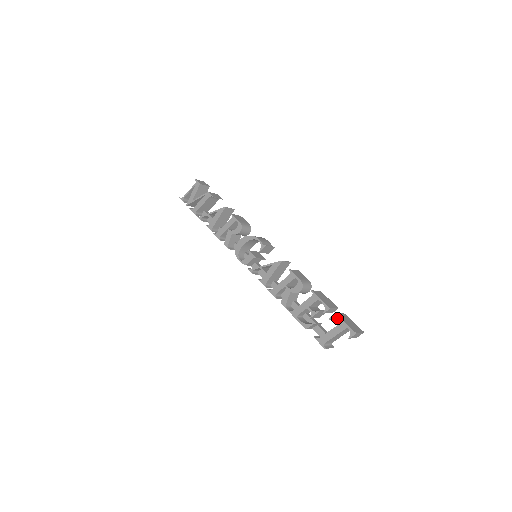
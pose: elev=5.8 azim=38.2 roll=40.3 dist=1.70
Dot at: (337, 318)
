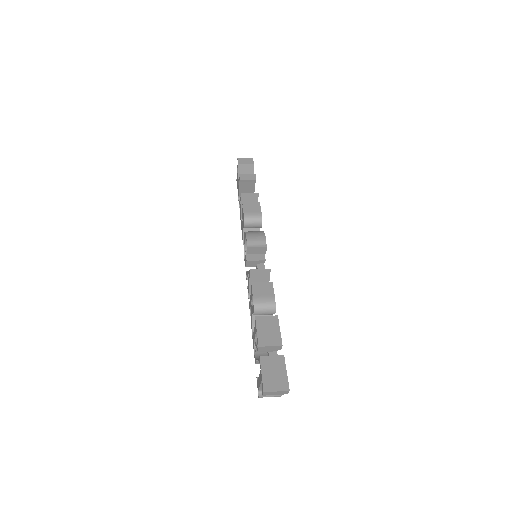
Dot at: occluded
